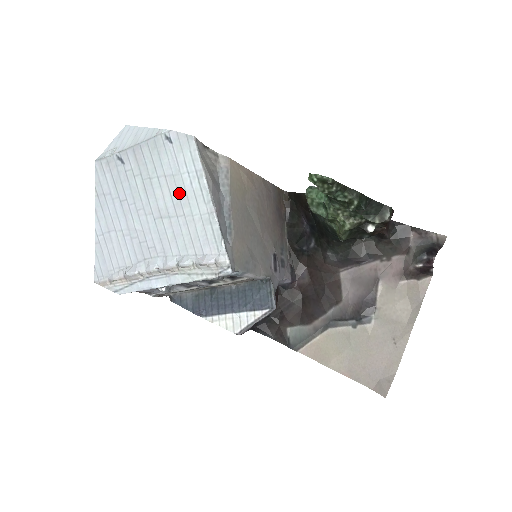
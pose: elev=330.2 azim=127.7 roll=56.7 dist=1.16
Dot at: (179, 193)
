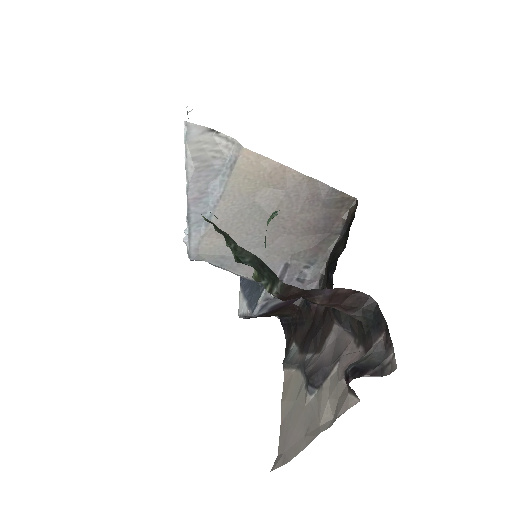
Dot at: occluded
